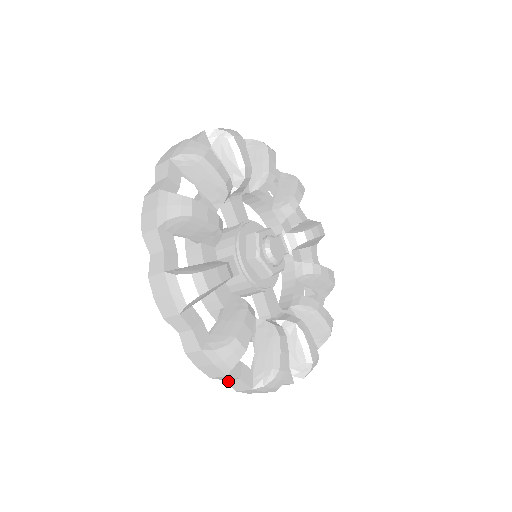
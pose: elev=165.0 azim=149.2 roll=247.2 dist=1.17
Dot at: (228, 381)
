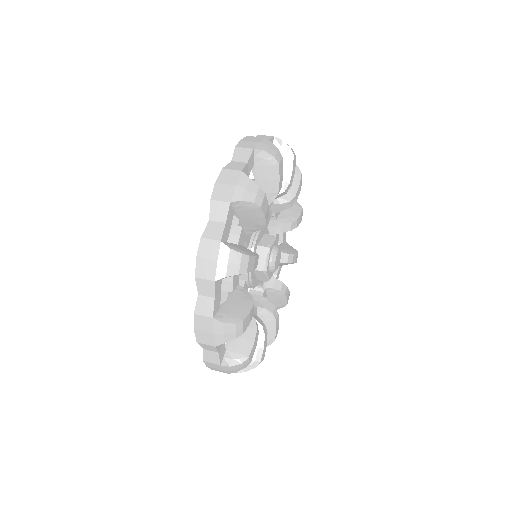
Dot at: (199, 296)
